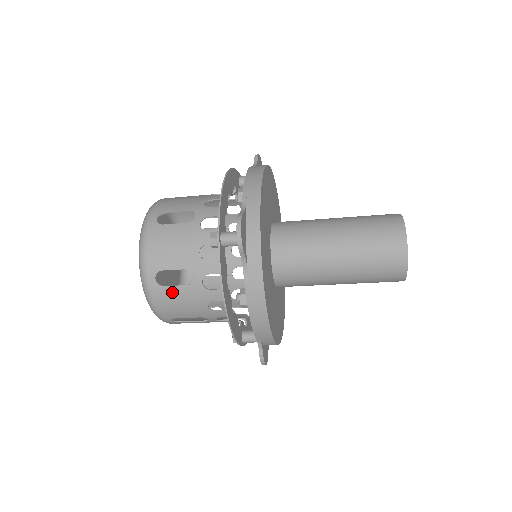
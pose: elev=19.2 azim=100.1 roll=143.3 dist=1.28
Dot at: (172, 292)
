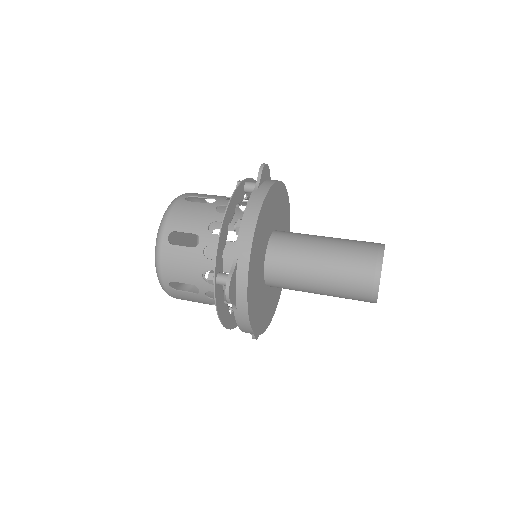
Dot at: (183, 294)
